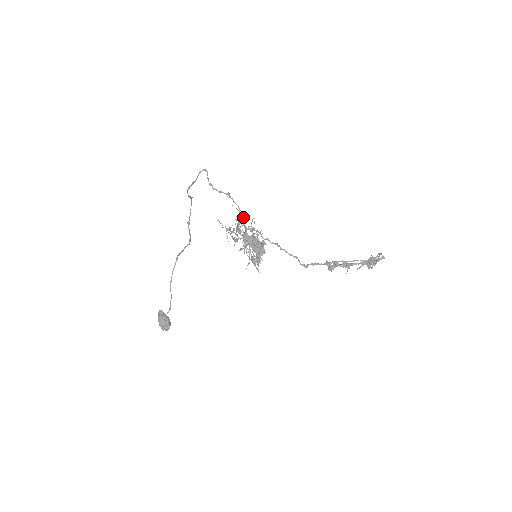
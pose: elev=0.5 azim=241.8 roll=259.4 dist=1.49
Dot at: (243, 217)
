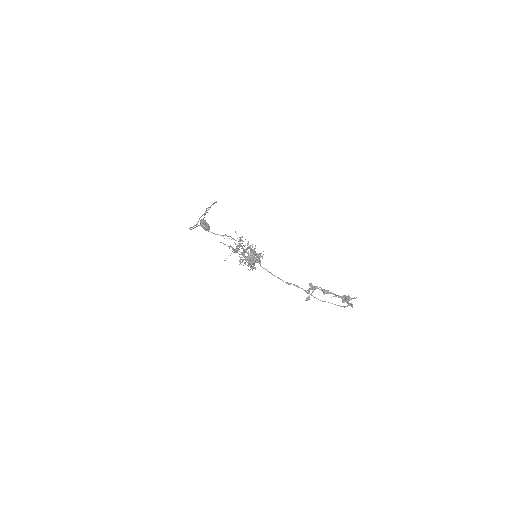
Dot at: (241, 245)
